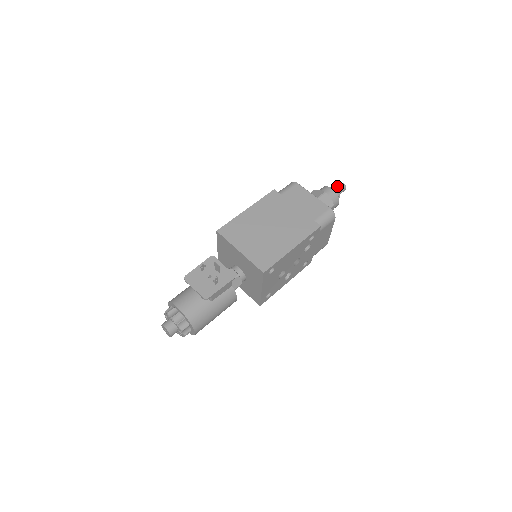
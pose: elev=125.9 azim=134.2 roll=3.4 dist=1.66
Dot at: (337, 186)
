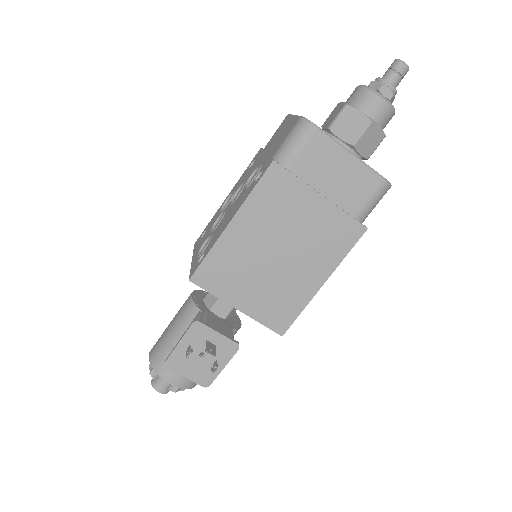
Dot at: (391, 74)
